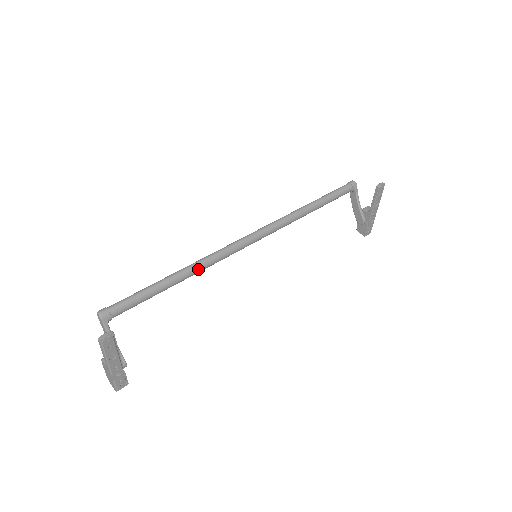
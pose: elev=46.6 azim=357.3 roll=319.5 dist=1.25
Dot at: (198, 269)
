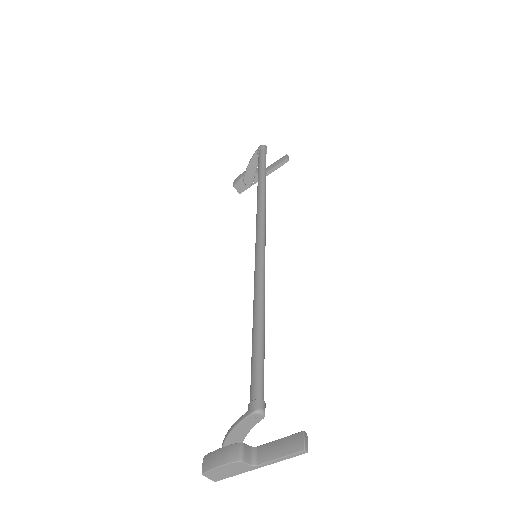
Dot at: occluded
